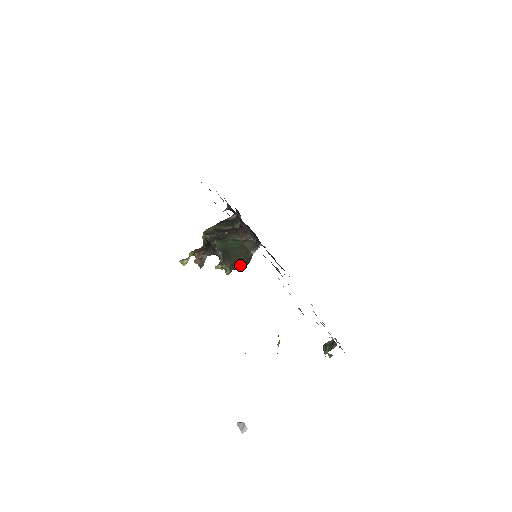
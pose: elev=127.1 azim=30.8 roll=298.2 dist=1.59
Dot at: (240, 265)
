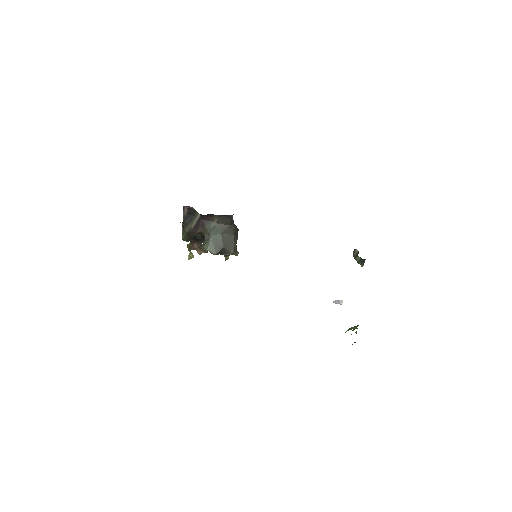
Dot at: (236, 240)
